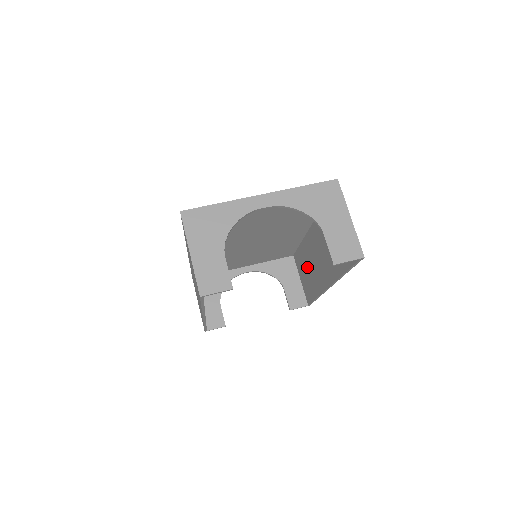
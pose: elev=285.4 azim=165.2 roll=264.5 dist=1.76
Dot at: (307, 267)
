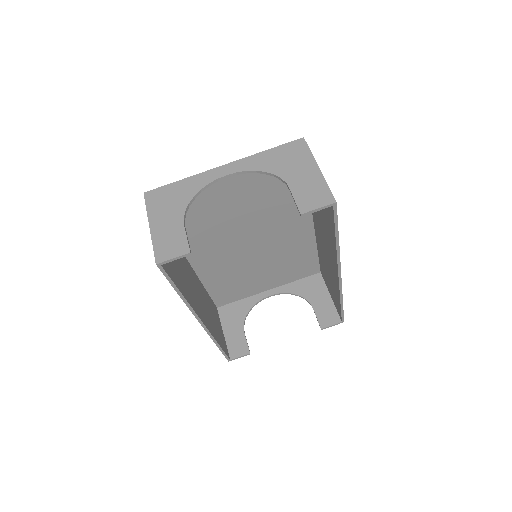
Dot at: (327, 272)
